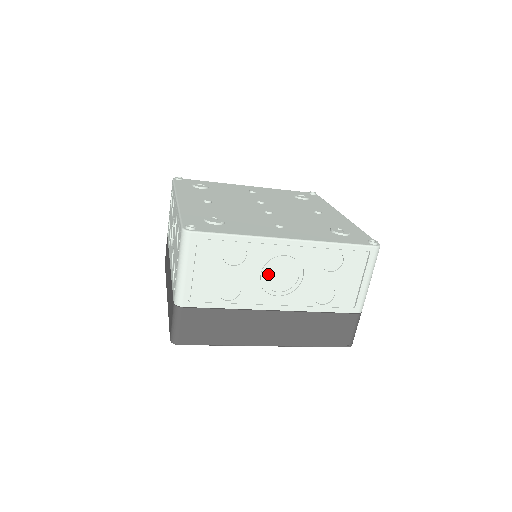
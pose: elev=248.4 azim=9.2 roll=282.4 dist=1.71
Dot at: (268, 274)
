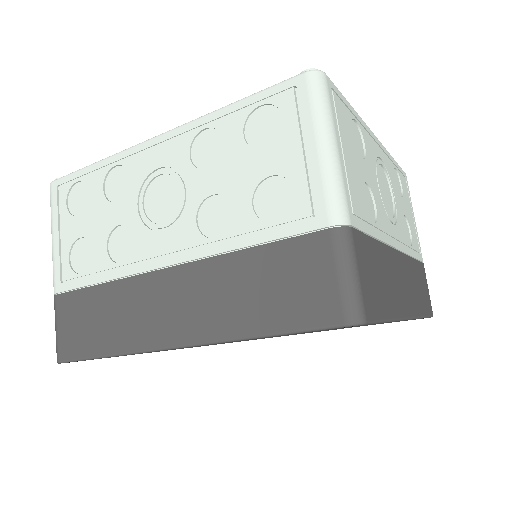
Dot at: (379, 186)
